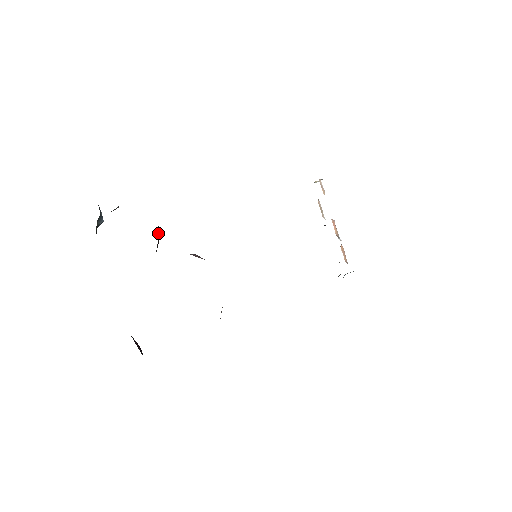
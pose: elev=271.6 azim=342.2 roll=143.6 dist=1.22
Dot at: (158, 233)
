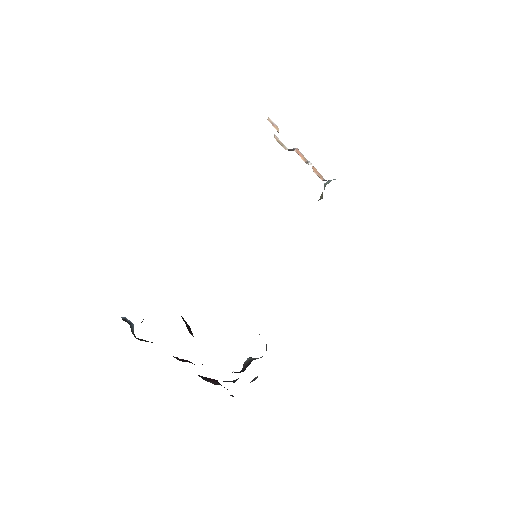
Dot at: (188, 328)
